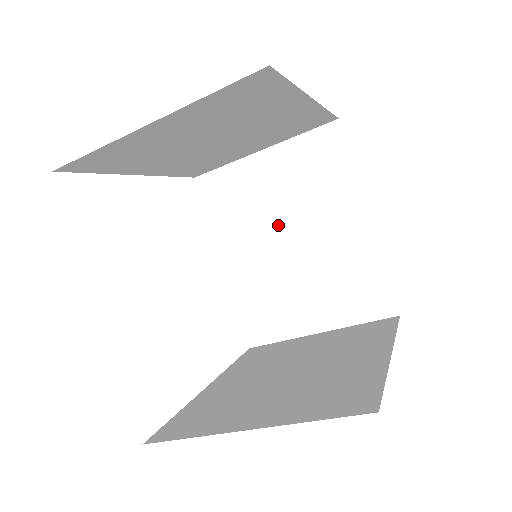
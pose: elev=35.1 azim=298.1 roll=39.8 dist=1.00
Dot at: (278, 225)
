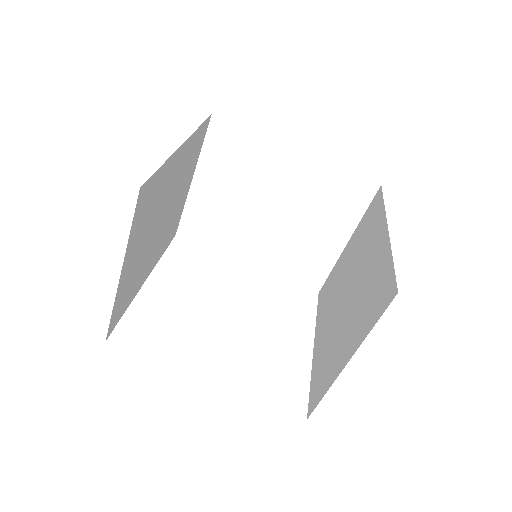
Dot at: (344, 286)
